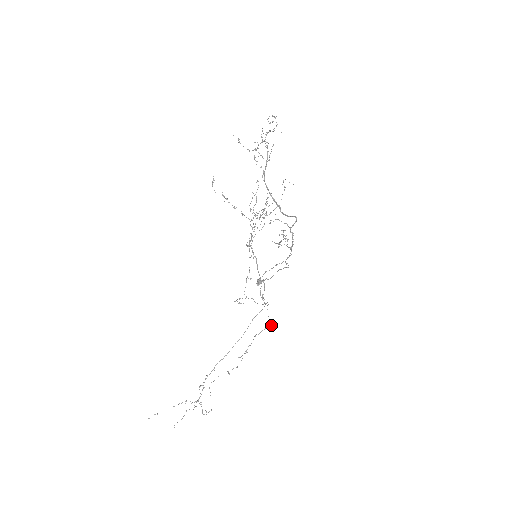
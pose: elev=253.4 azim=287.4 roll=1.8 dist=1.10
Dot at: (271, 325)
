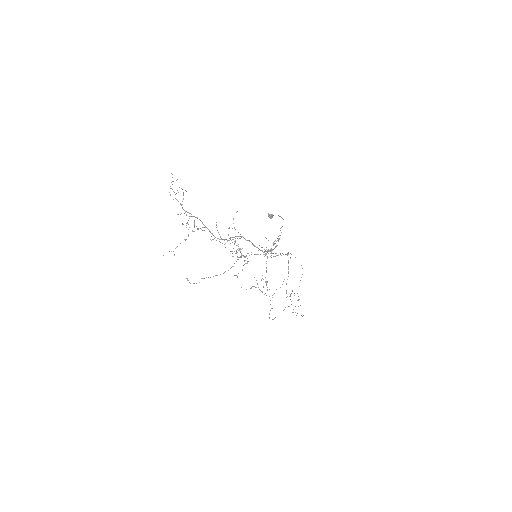
Dot at: occluded
